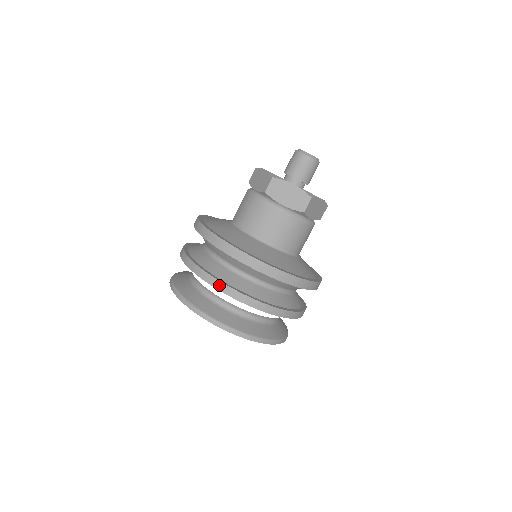
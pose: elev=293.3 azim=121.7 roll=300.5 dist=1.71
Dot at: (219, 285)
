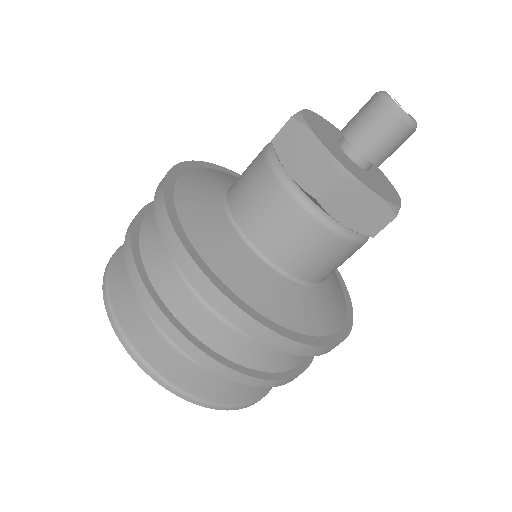
Dot at: (210, 363)
